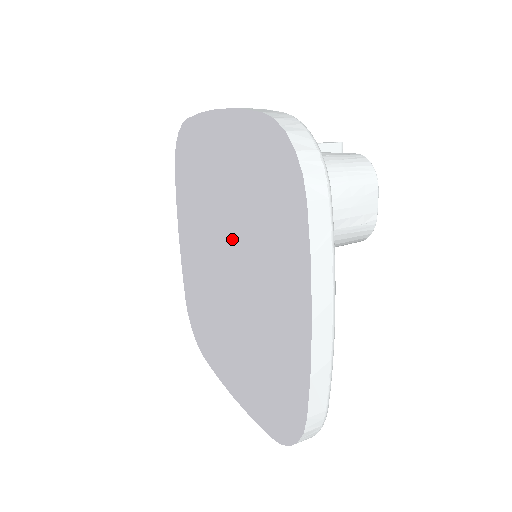
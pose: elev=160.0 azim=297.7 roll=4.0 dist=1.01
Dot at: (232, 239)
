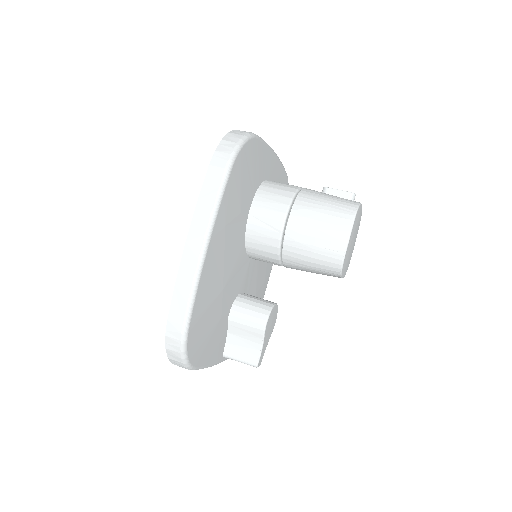
Dot at: occluded
